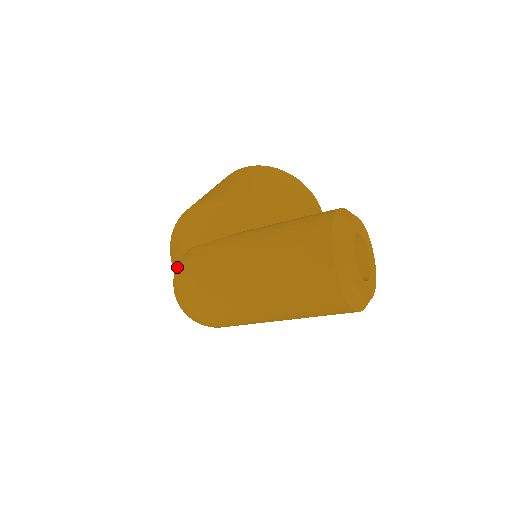
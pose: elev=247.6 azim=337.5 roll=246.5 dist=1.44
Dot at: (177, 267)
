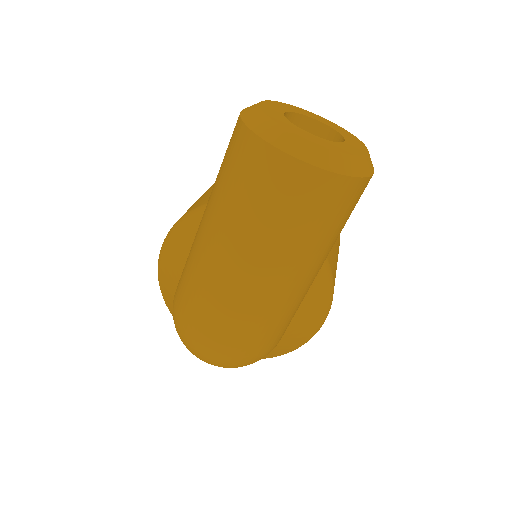
Dot at: occluded
